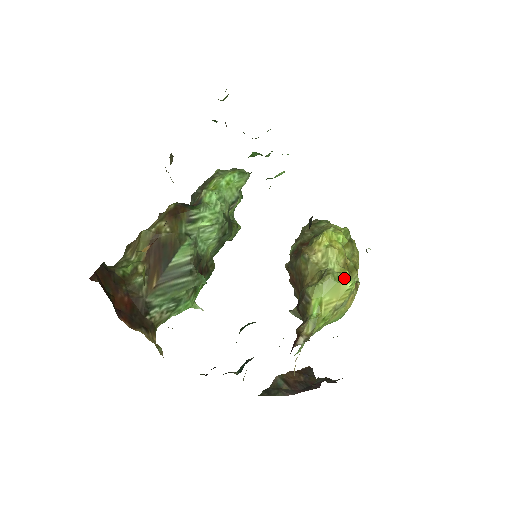
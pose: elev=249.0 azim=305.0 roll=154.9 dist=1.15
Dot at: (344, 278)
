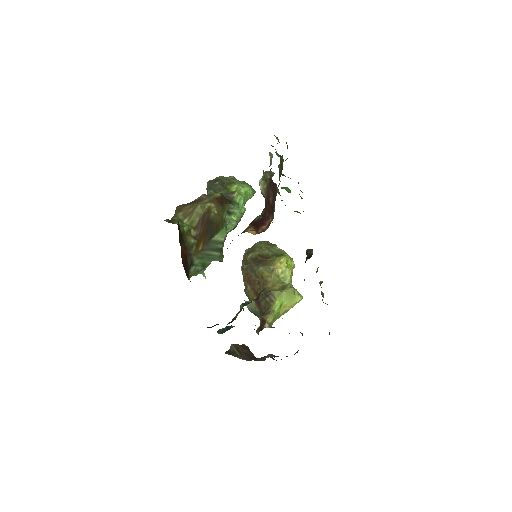
Dot at: (298, 294)
